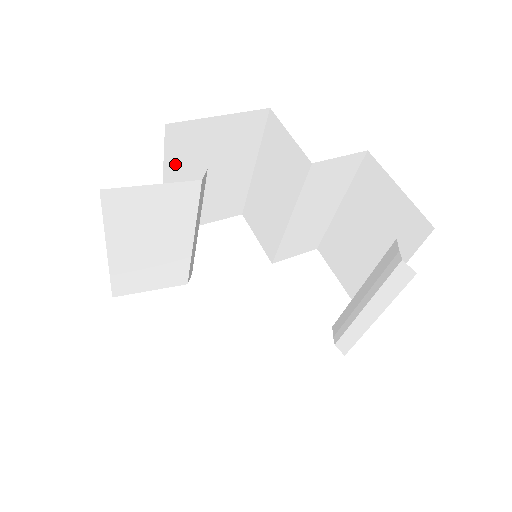
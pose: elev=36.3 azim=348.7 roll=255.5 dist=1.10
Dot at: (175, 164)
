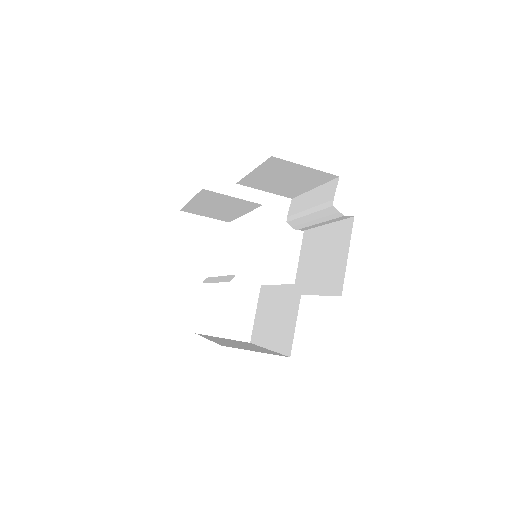
Dot at: occluded
